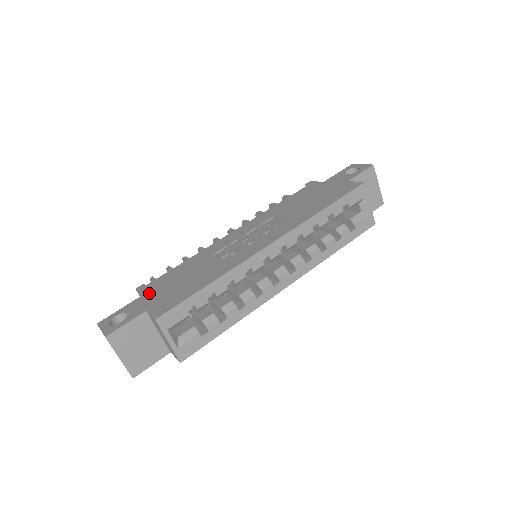
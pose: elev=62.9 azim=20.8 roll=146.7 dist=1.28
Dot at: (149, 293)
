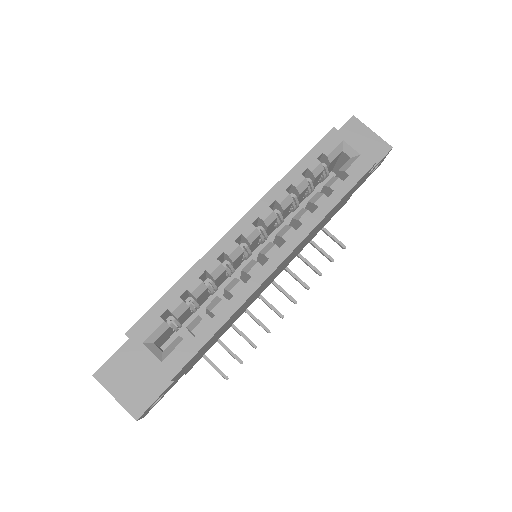
Dot at: occluded
